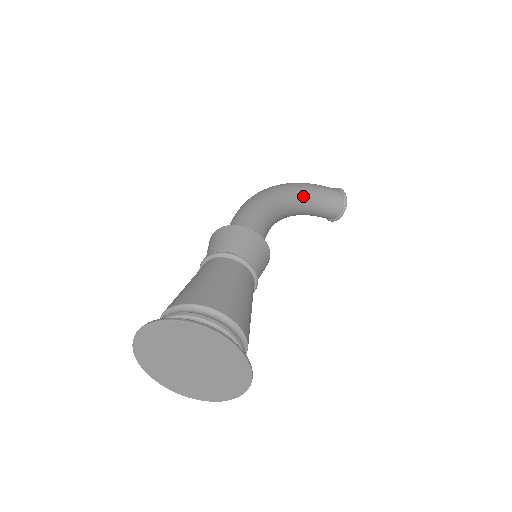
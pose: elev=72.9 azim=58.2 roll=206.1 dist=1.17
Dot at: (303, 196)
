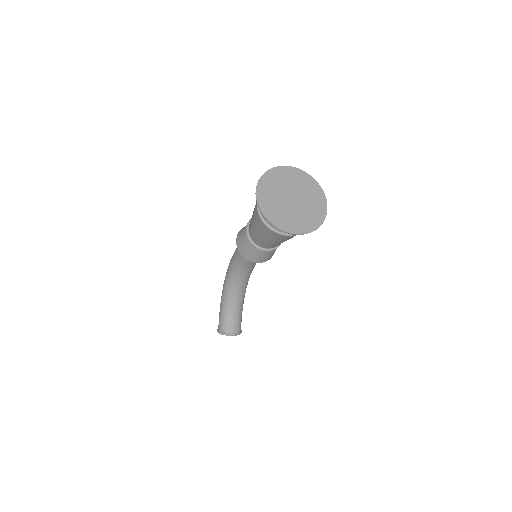
Dot at: occluded
